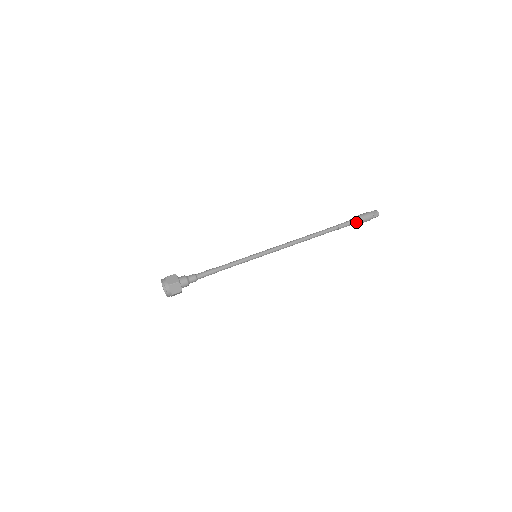
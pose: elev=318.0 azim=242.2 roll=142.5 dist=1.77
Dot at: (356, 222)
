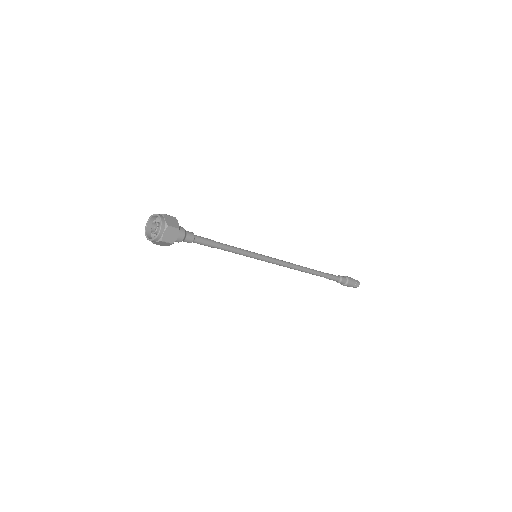
Dot at: (343, 277)
